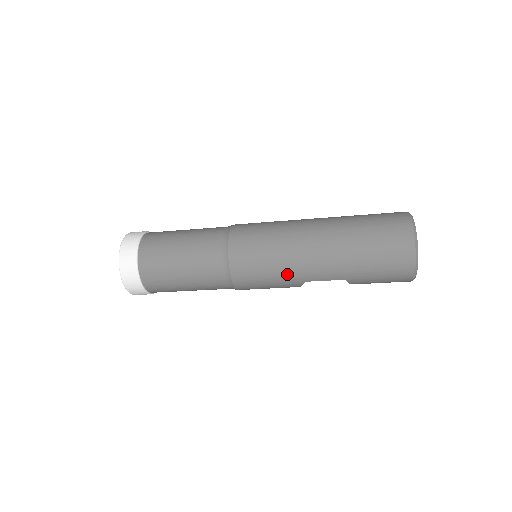
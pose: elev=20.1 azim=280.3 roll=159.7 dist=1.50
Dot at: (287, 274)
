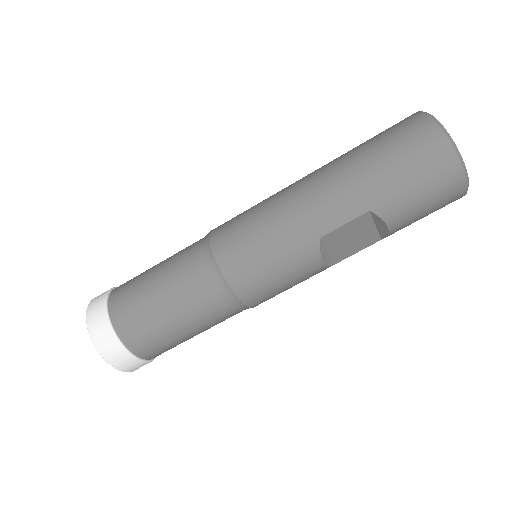
Dot at: (289, 234)
